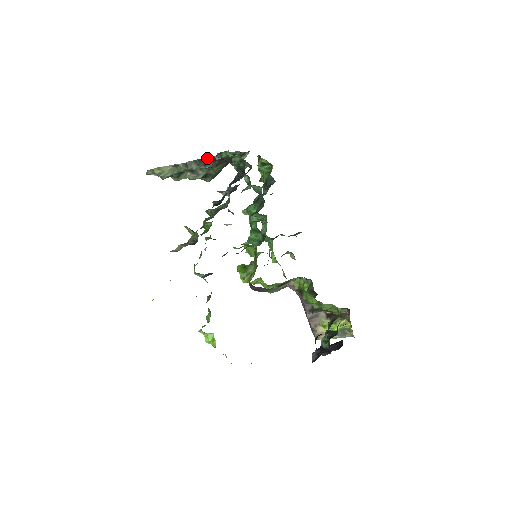
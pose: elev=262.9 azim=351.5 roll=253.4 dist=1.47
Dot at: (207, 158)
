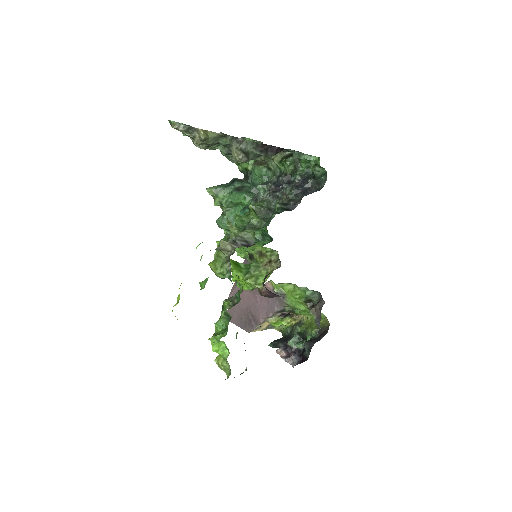
Dot at: (267, 145)
